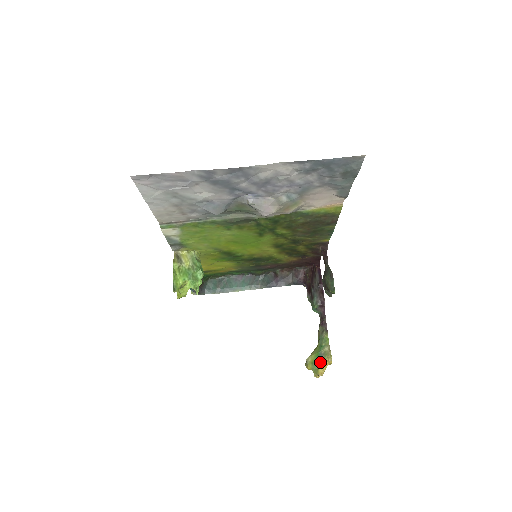
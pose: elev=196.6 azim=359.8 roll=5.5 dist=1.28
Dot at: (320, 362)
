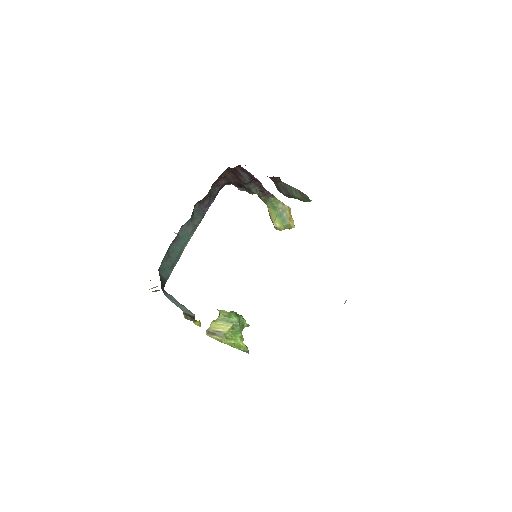
Dot at: (287, 219)
